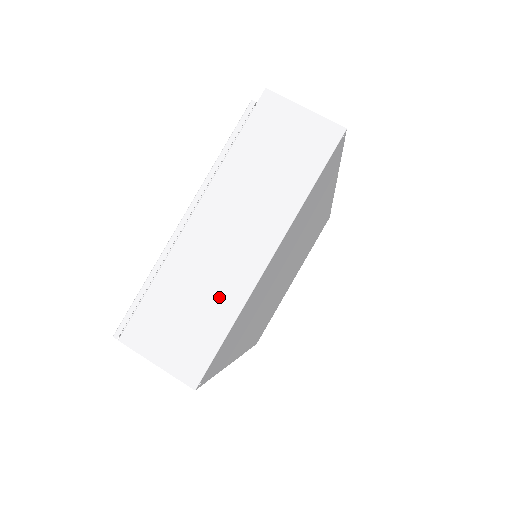
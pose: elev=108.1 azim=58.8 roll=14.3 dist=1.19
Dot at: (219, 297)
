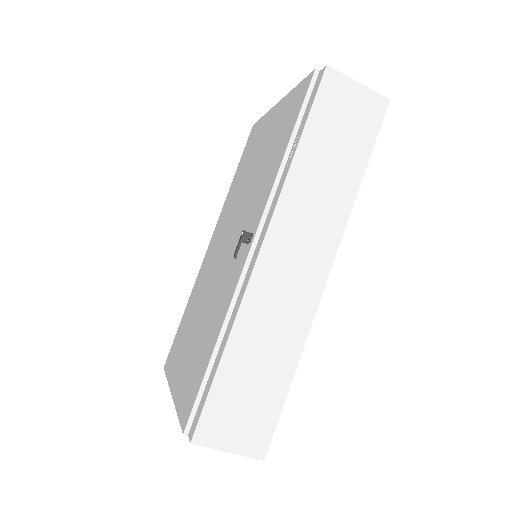
Dot at: occluded
